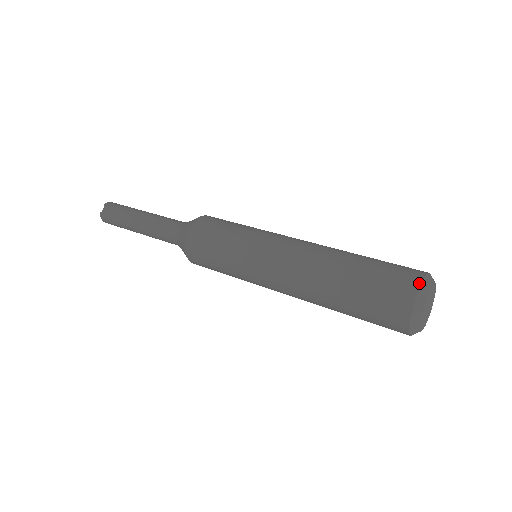
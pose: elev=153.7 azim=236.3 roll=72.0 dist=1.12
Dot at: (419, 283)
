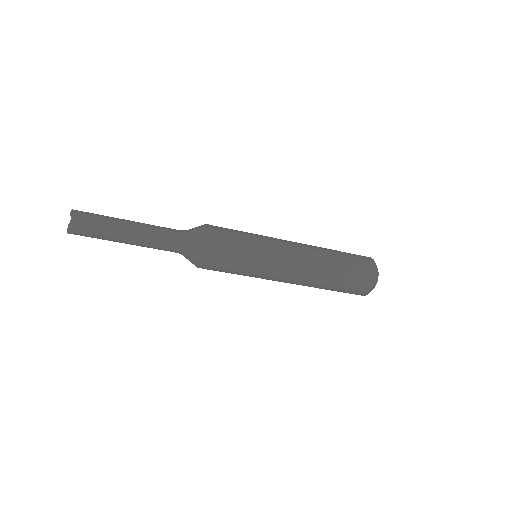
Dot at: occluded
